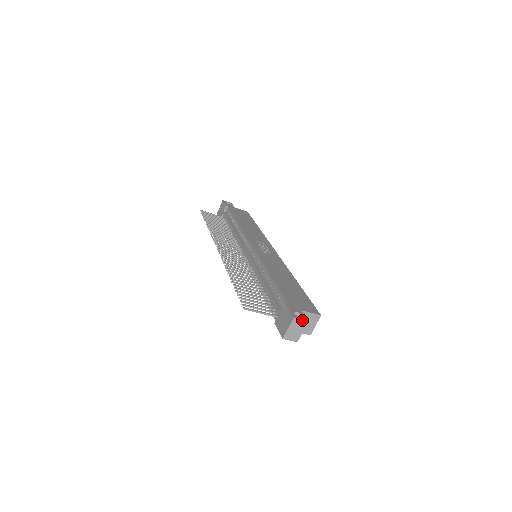
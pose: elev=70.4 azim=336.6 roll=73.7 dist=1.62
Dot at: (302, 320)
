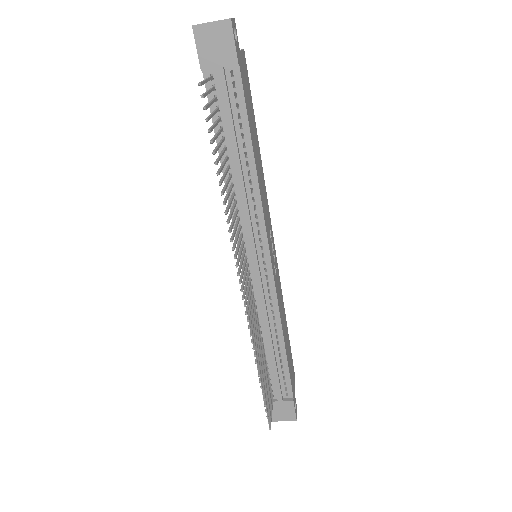
Dot at: (296, 413)
